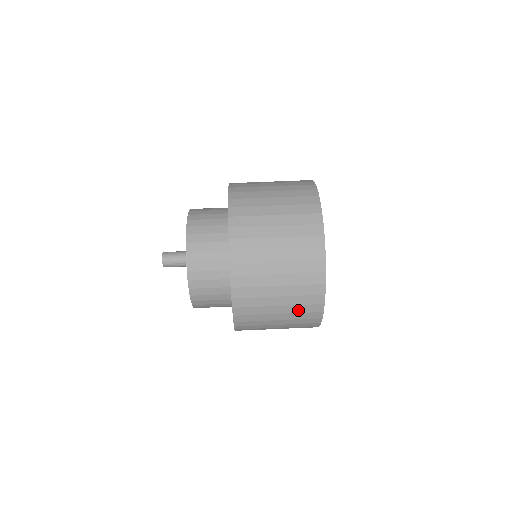
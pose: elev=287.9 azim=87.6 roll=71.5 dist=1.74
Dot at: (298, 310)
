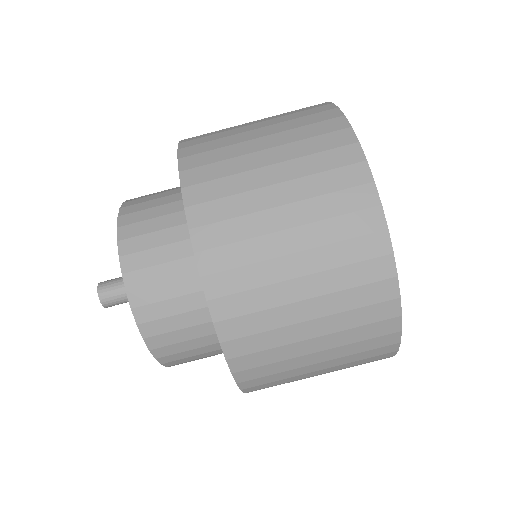
Dot at: (352, 338)
